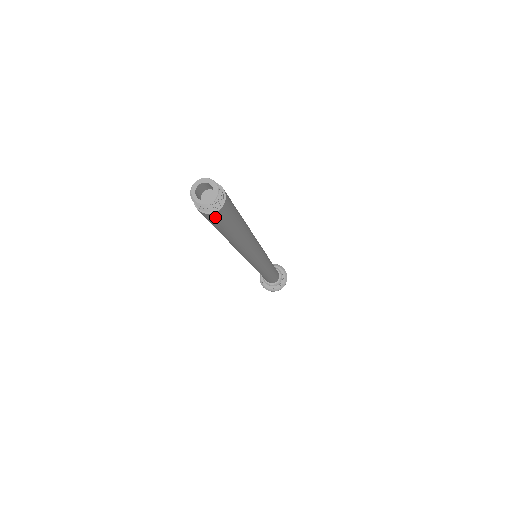
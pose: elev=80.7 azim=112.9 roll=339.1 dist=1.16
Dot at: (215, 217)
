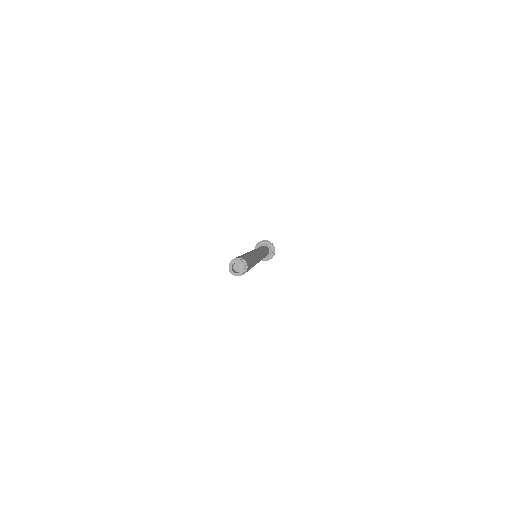
Dot at: occluded
